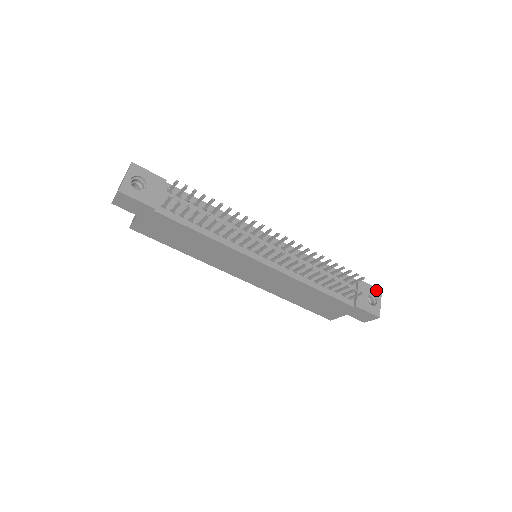
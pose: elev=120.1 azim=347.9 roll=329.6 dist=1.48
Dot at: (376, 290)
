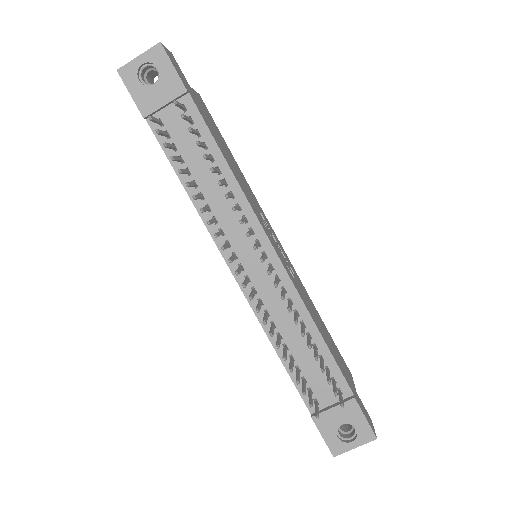
Dot at: (368, 430)
